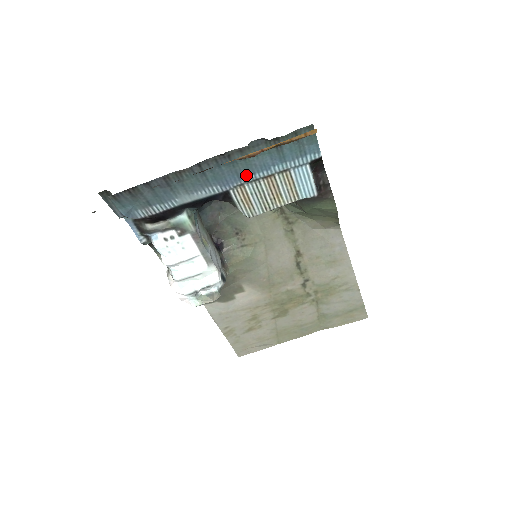
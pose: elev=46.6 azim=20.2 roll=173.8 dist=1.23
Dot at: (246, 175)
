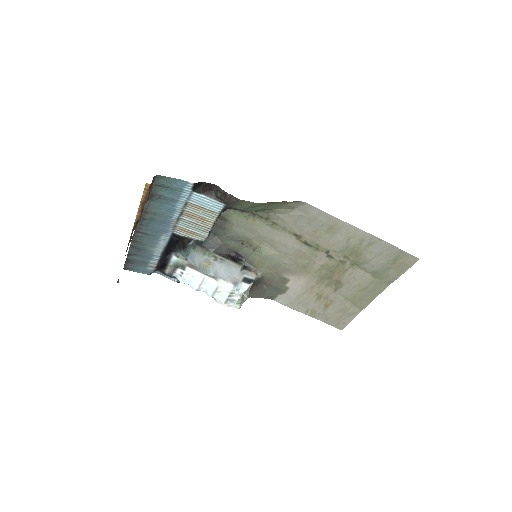
Dot at: (169, 220)
